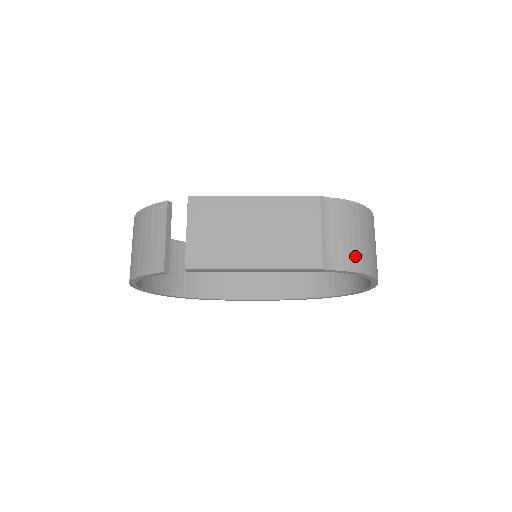
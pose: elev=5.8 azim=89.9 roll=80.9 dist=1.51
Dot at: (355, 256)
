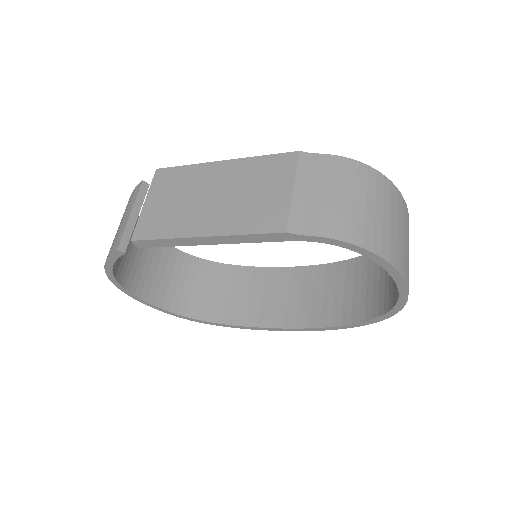
Dot at: (342, 221)
